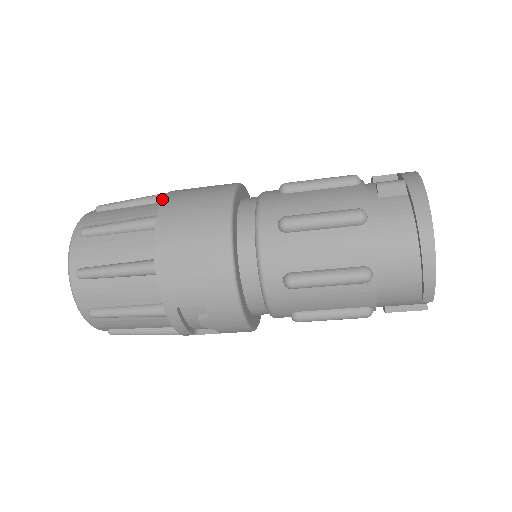
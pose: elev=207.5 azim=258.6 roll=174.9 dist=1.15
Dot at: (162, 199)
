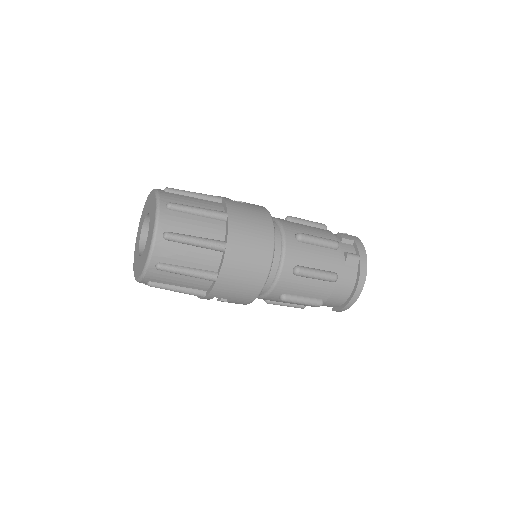
Dot at: (228, 227)
